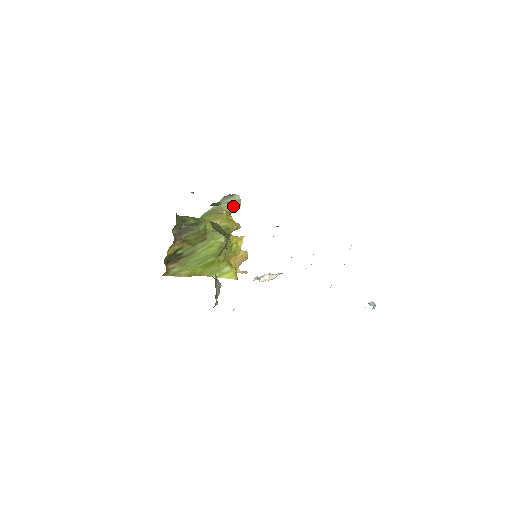
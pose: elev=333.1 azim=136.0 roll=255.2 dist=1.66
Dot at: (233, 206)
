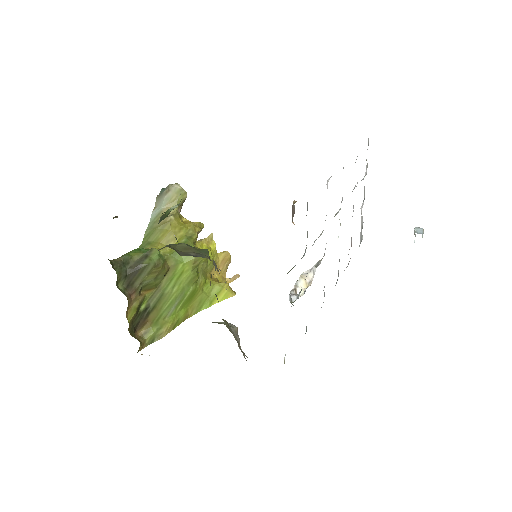
Dot at: (178, 202)
